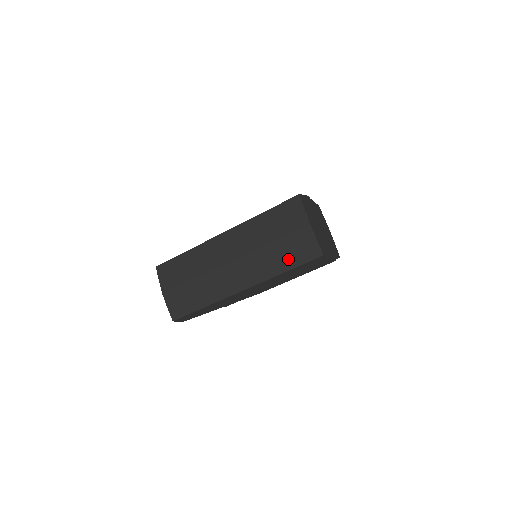
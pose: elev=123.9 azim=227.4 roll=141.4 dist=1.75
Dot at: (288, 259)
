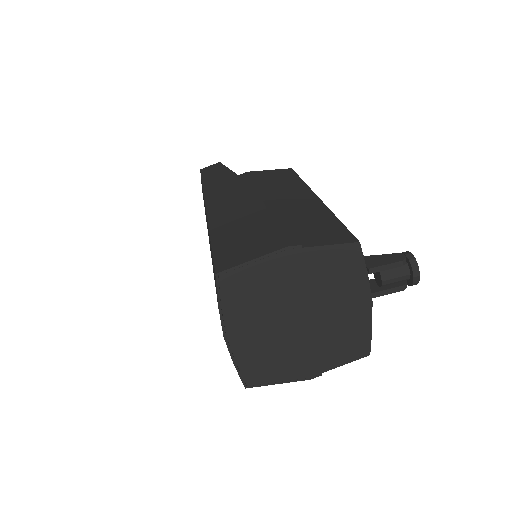
Dot at: occluded
